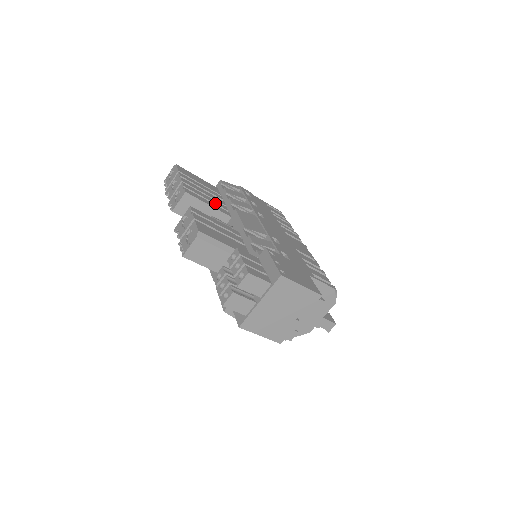
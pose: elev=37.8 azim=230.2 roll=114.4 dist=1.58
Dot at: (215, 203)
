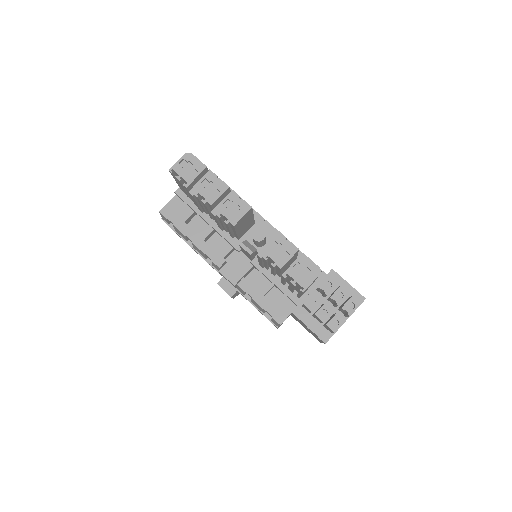
Dot at: occluded
